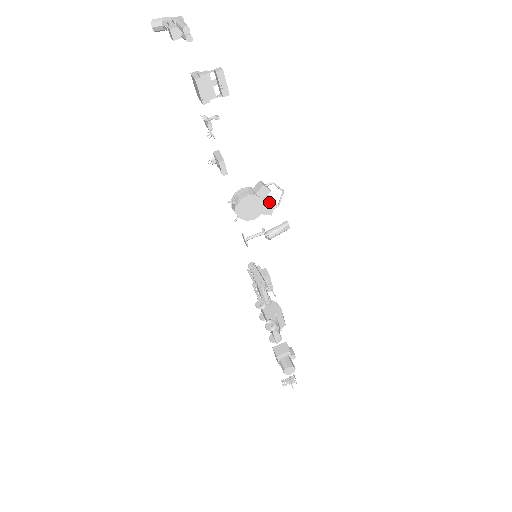
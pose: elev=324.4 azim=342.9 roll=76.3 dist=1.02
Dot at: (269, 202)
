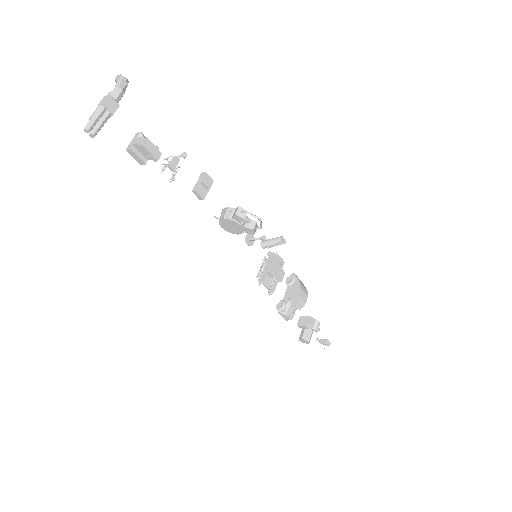
Dot at: (253, 223)
